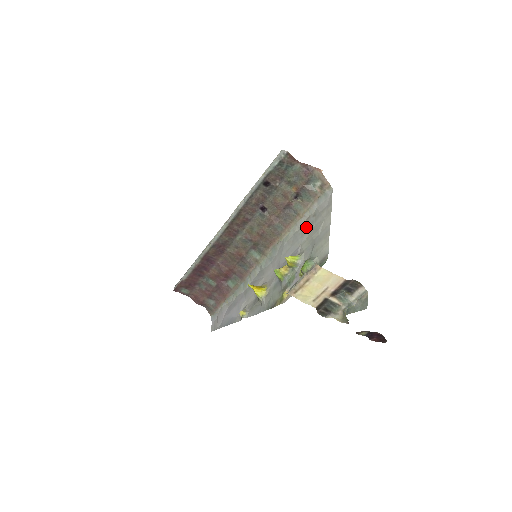
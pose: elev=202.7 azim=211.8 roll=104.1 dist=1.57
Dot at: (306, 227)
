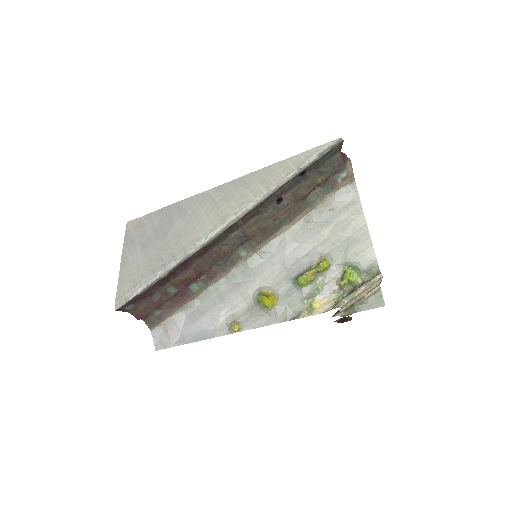
Dot at: (321, 222)
